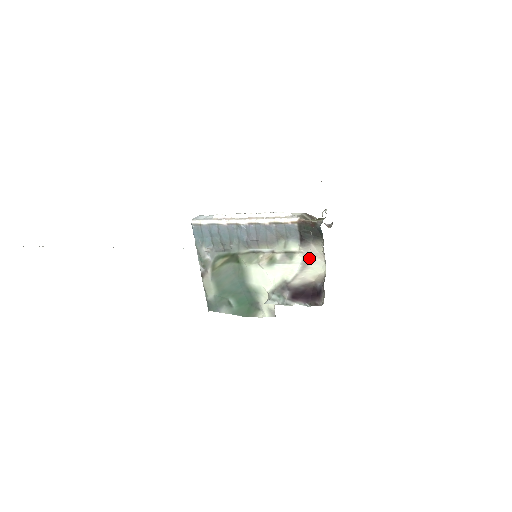
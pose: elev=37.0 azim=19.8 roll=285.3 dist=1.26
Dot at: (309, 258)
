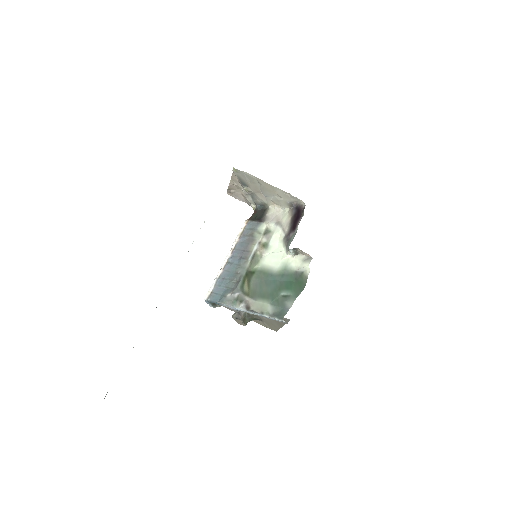
Dot at: (275, 219)
